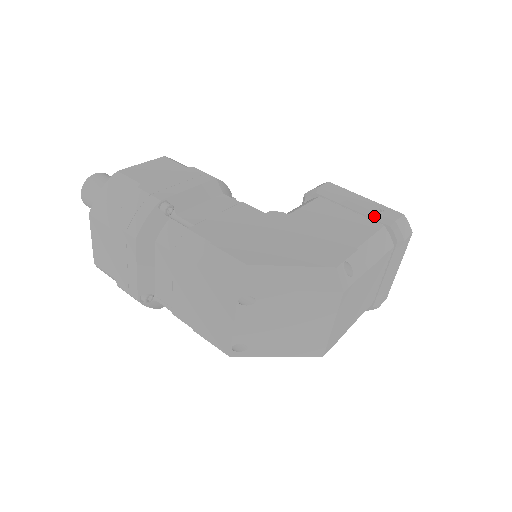
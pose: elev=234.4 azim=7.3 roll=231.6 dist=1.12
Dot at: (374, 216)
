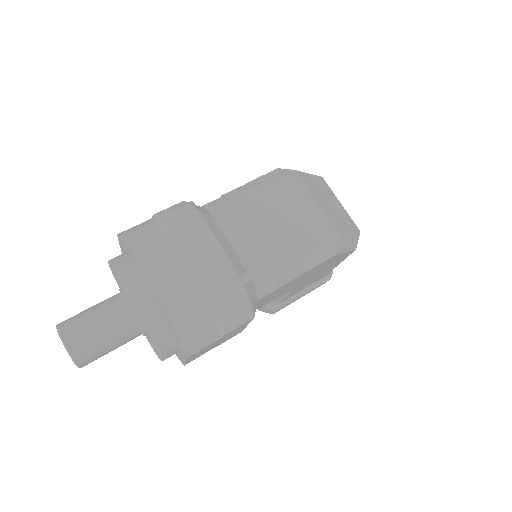
Dot at: occluded
